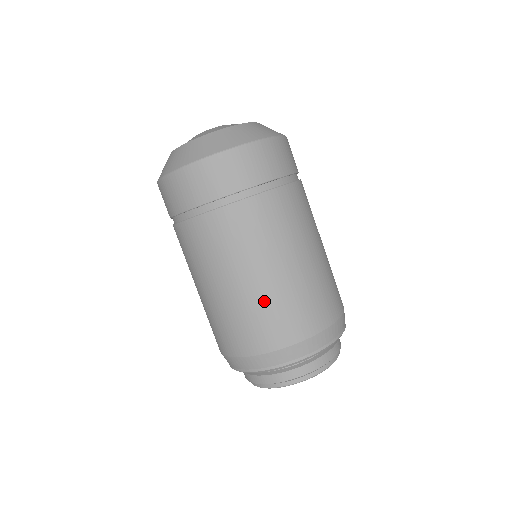
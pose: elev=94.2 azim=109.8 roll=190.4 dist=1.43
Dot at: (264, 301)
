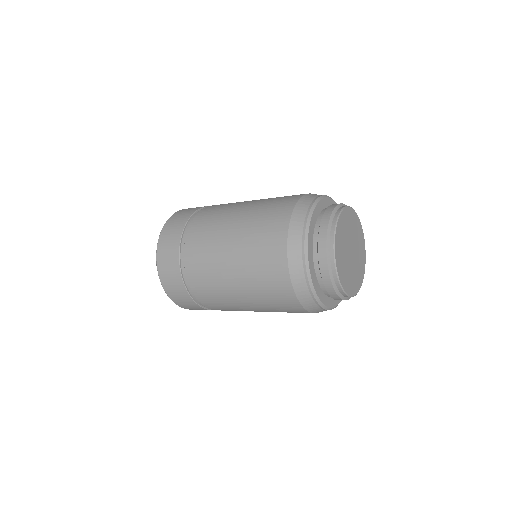
Dot at: (250, 231)
